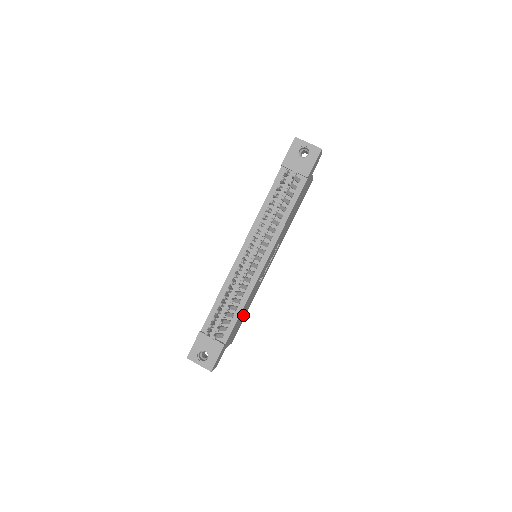
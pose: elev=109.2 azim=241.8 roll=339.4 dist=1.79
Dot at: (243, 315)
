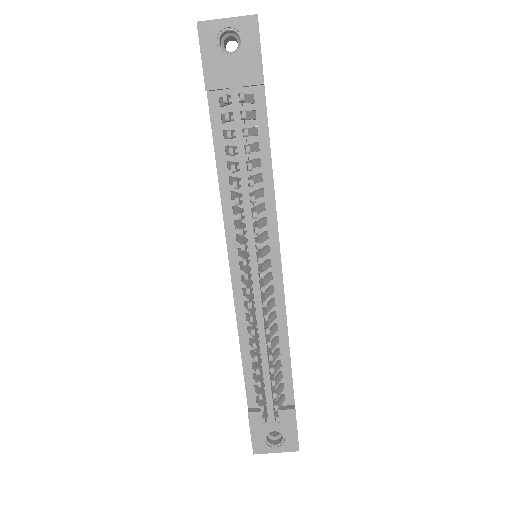
Dot at: occluded
